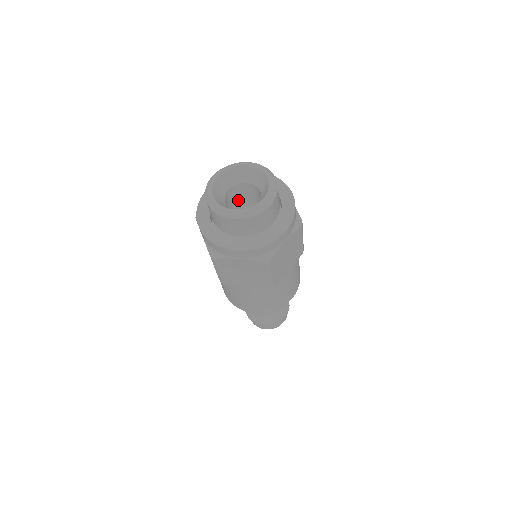
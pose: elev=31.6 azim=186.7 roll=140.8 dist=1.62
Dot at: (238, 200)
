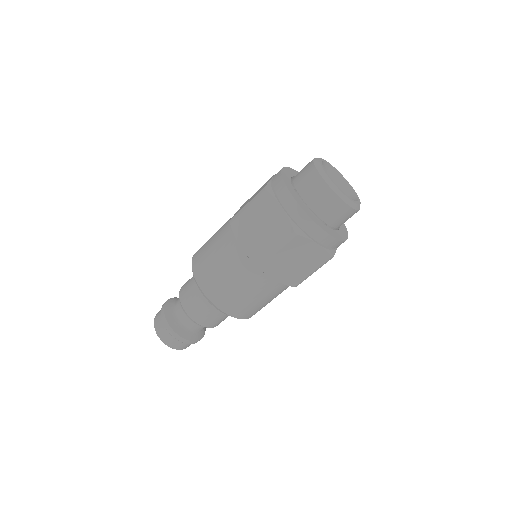
Dot at: occluded
